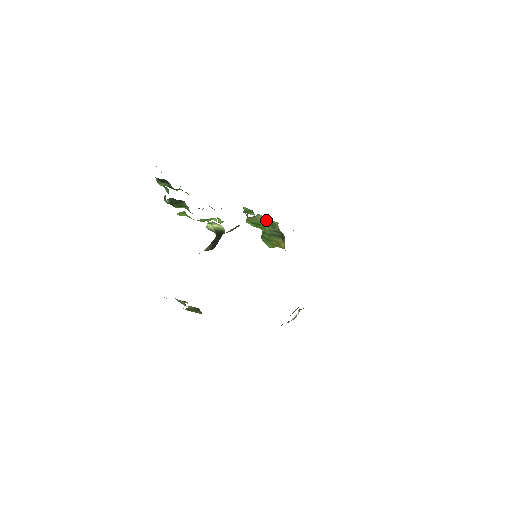
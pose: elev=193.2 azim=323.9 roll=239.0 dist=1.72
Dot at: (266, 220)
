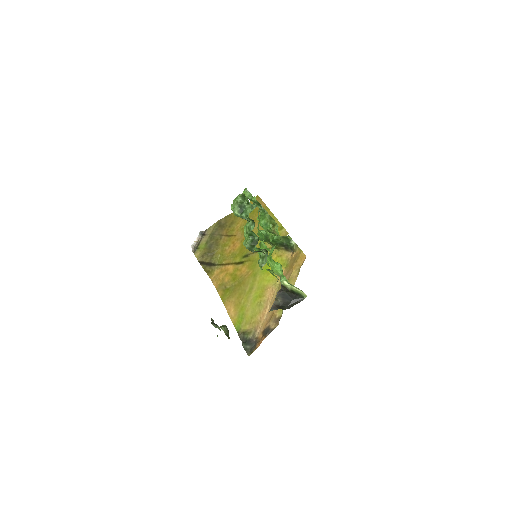
Dot at: (285, 236)
